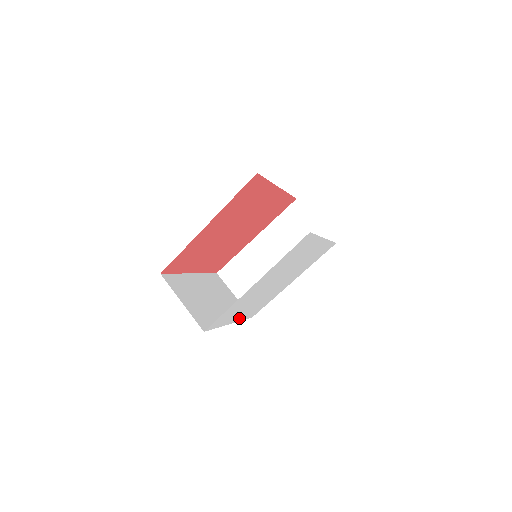
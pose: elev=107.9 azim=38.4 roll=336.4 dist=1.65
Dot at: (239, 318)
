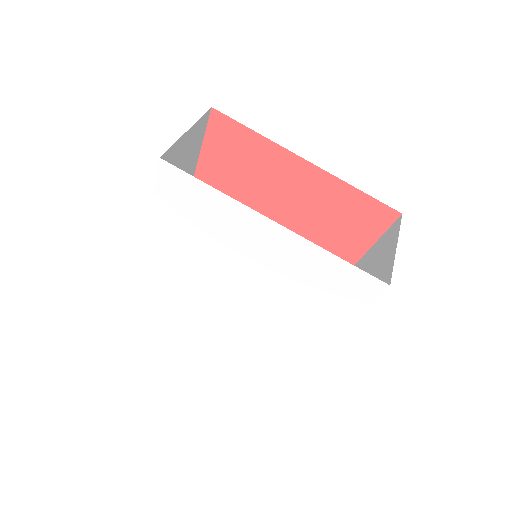
Dot at: (225, 342)
